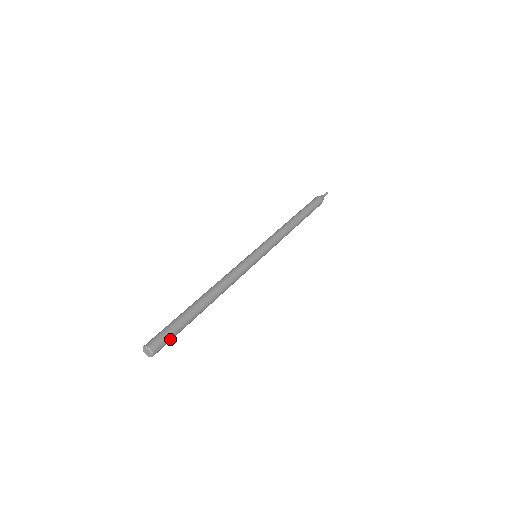
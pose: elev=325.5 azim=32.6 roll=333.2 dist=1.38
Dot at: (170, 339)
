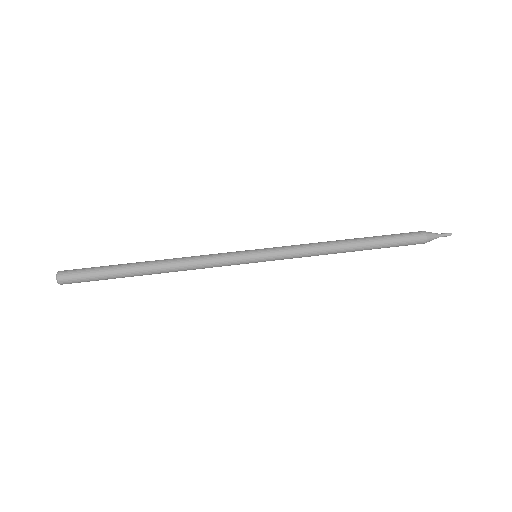
Dot at: (86, 281)
